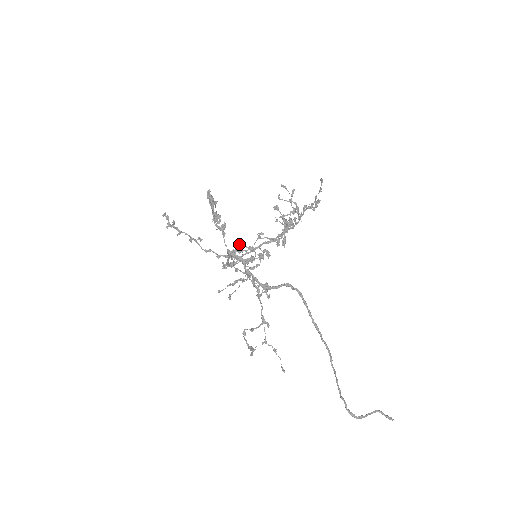
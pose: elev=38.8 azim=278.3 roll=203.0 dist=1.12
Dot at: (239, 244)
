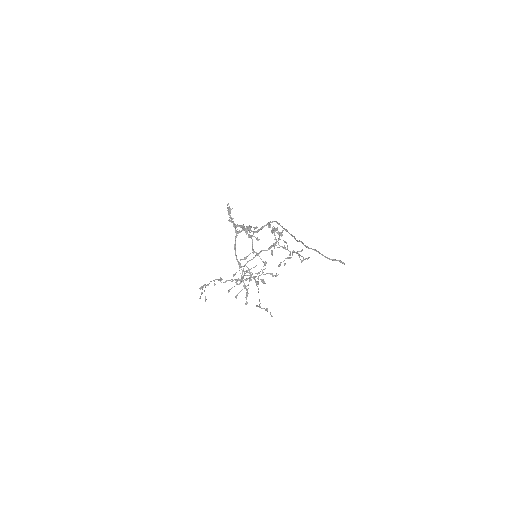
Dot at: (243, 229)
